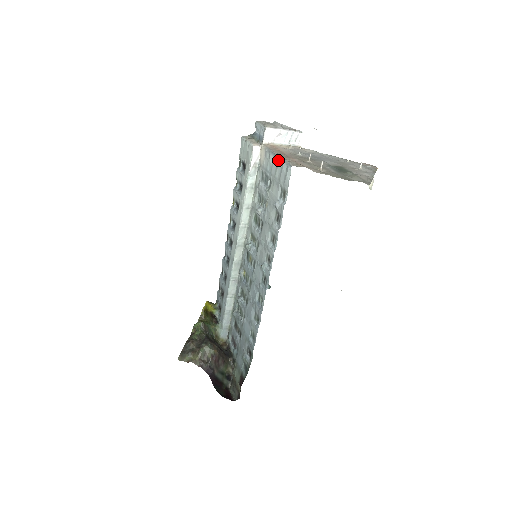
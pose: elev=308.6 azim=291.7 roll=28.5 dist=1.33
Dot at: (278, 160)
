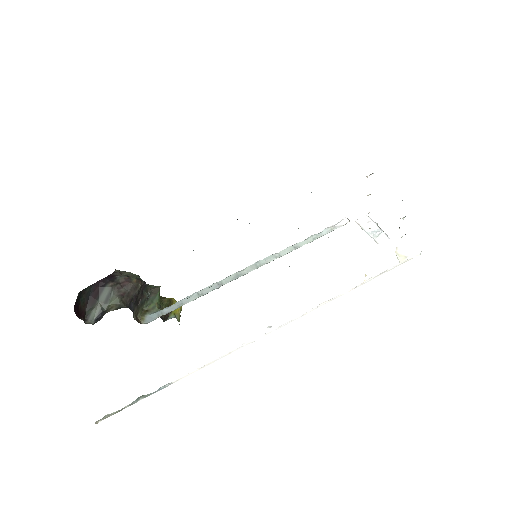
Dot at: occluded
